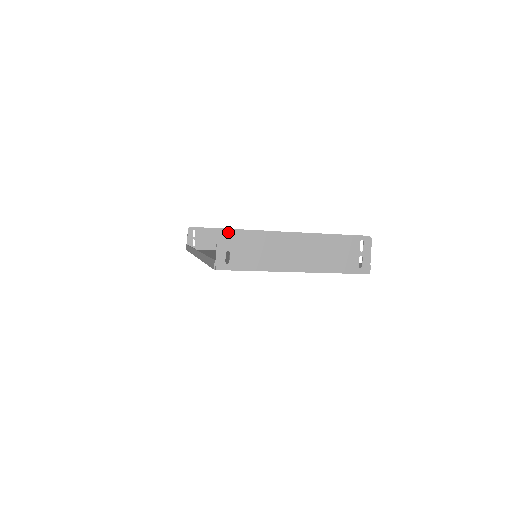
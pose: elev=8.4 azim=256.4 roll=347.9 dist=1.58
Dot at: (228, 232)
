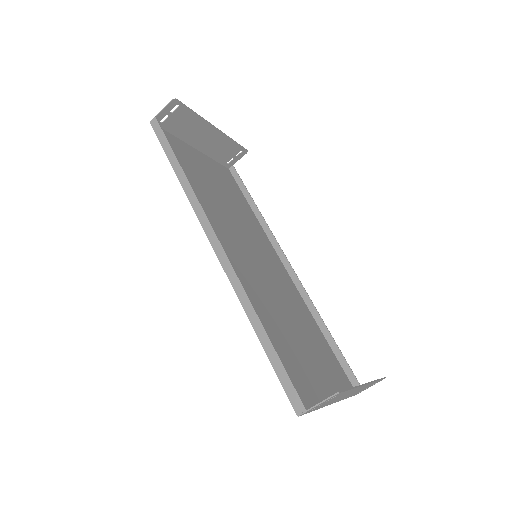
Dot at: (339, 394)
